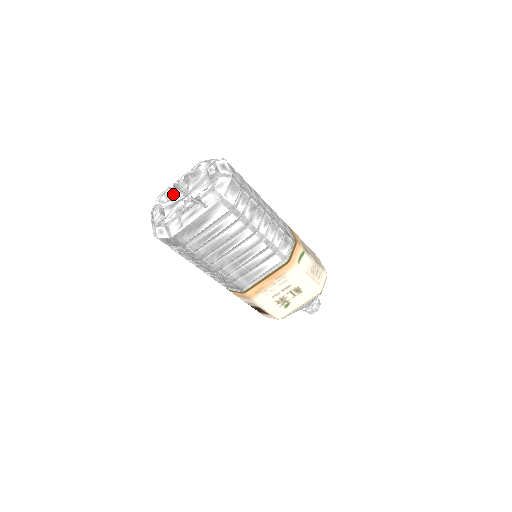
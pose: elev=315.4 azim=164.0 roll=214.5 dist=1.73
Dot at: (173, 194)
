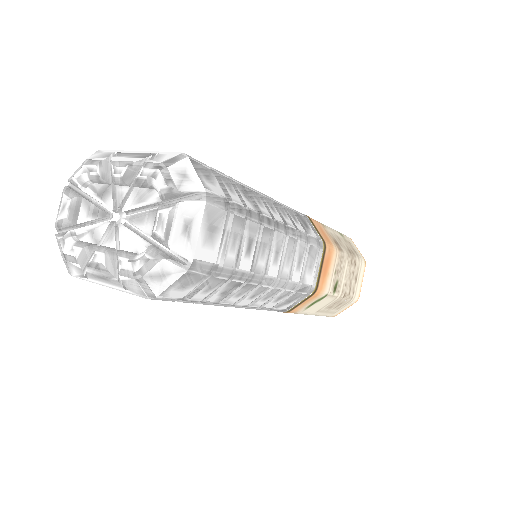
Dot at: (104, 183)
